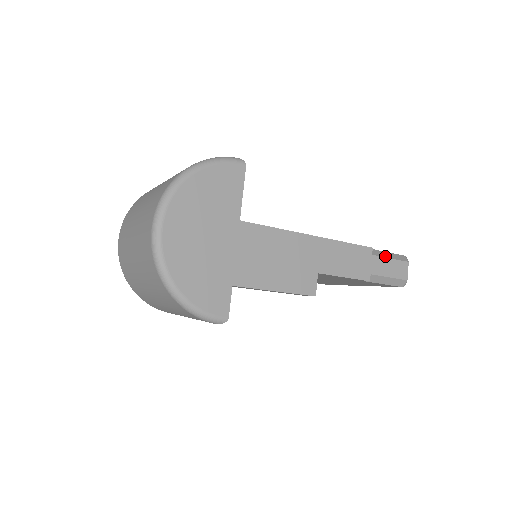
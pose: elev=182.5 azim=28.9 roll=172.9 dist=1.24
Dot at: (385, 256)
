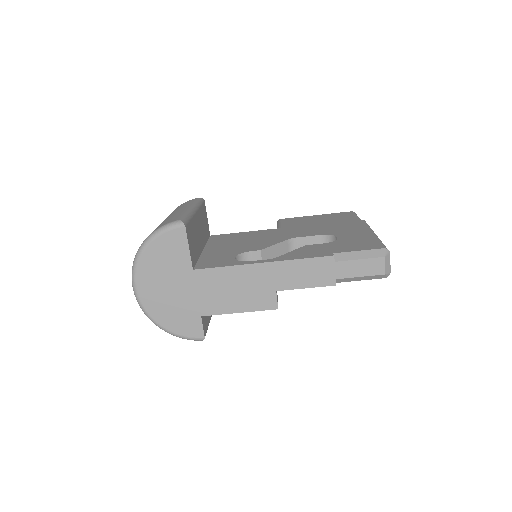
Dot at: (352, 258)
